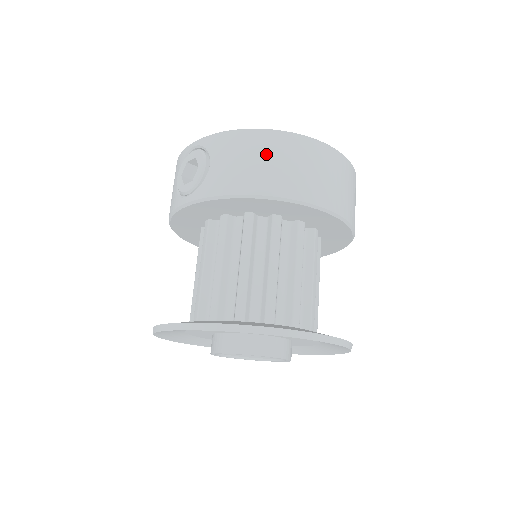
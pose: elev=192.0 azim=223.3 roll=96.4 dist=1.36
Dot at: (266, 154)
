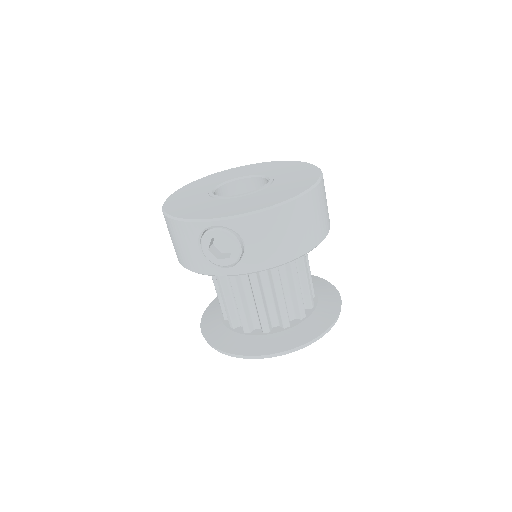
Dot at: (291, 225)
